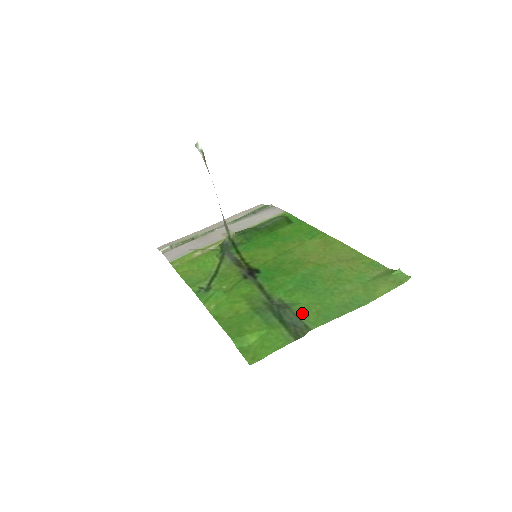
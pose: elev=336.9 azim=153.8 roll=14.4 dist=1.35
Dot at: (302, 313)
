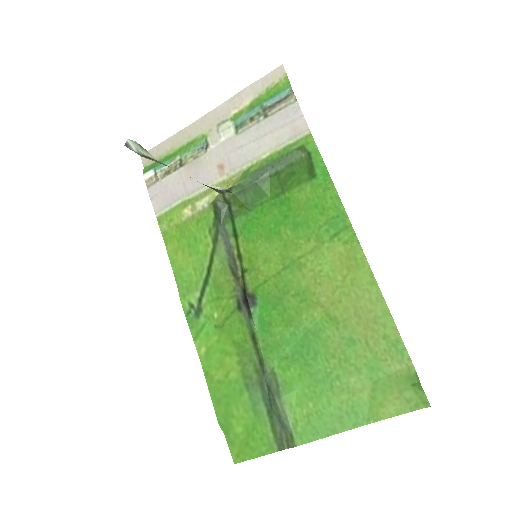
Dot at: (291, 411)
